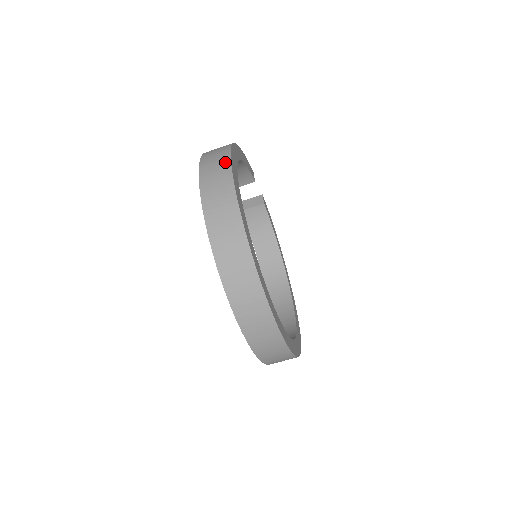
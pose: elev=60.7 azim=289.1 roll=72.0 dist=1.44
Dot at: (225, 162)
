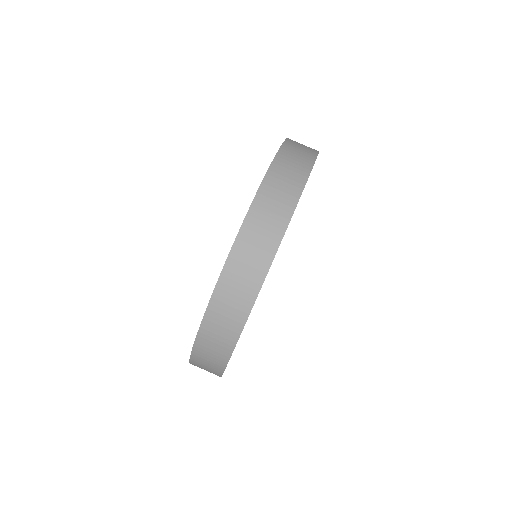
Dot at: occluded
